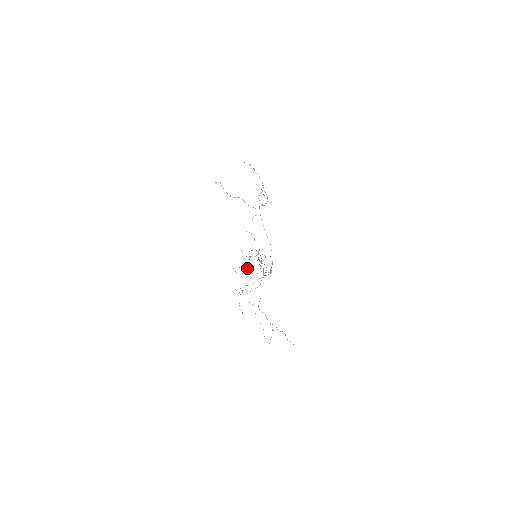
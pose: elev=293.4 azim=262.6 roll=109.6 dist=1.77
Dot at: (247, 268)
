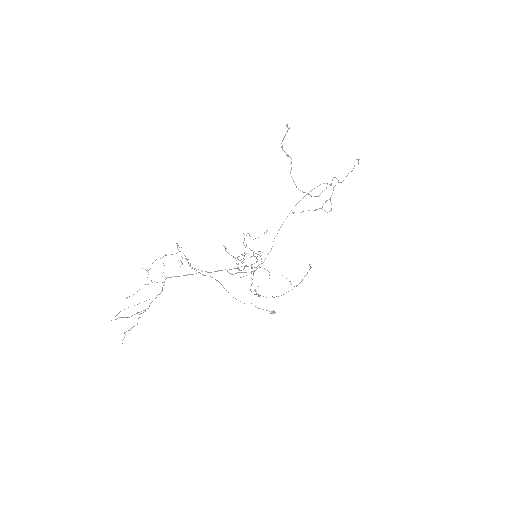
Dot at: occluded
